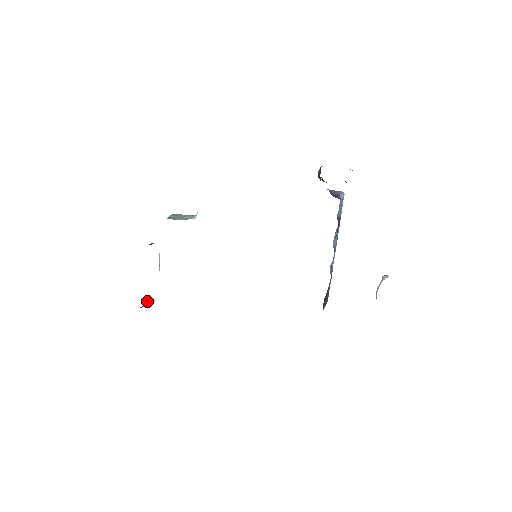
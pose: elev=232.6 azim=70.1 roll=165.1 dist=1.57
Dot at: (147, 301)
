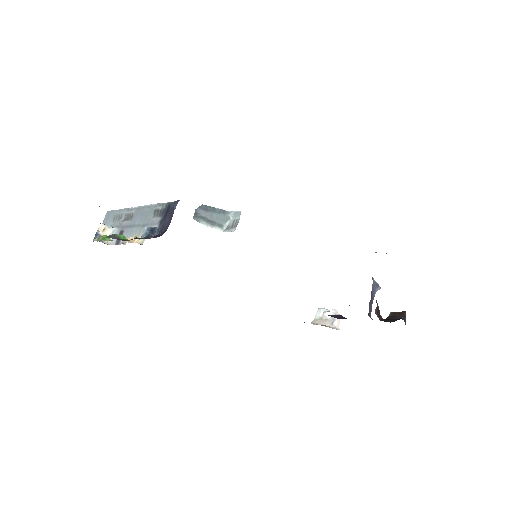
Dot at: (105, 228)
